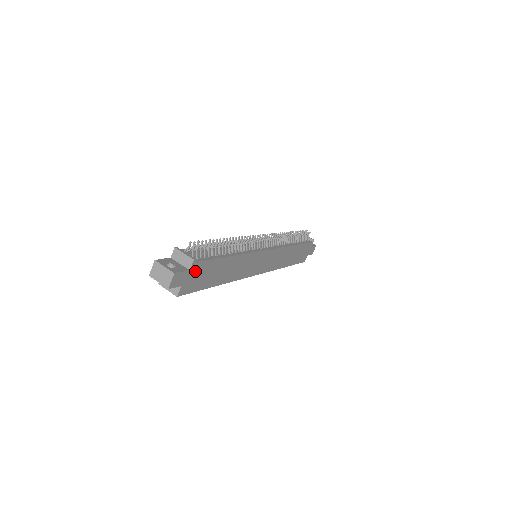
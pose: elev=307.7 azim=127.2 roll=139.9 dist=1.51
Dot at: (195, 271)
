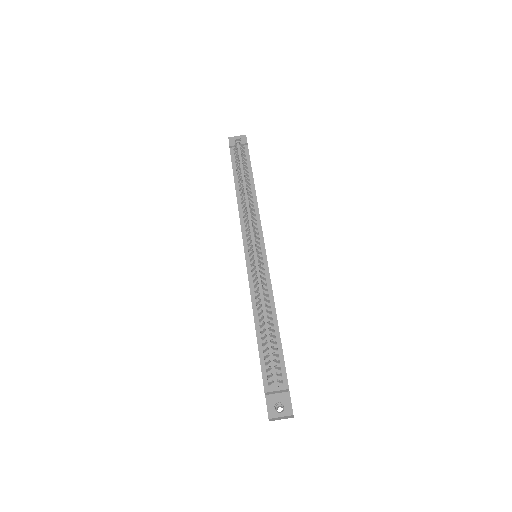
Dot at: occluded
